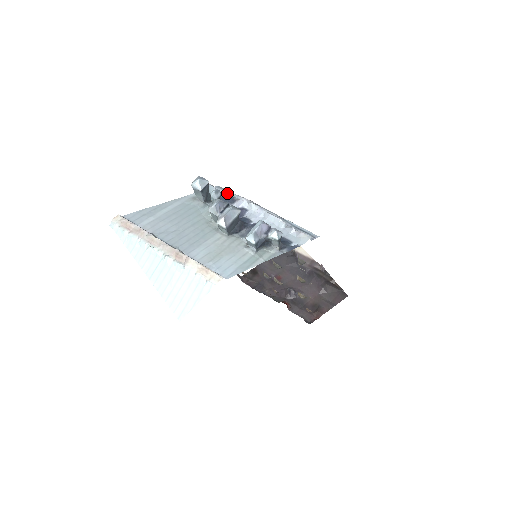
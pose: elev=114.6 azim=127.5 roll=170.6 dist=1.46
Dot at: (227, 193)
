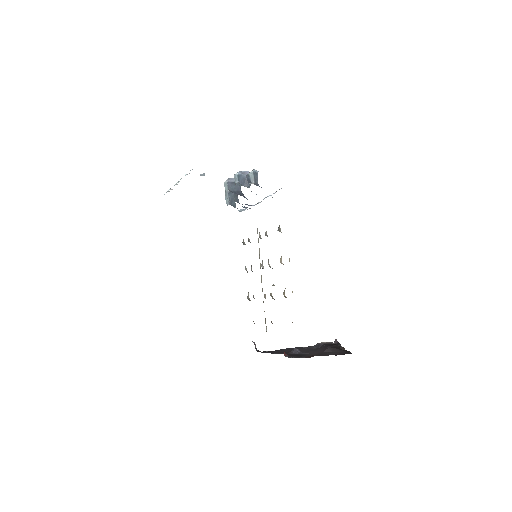
Dot at: occluded
